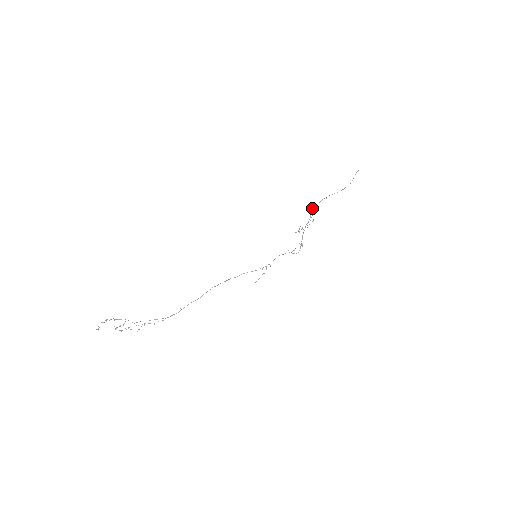
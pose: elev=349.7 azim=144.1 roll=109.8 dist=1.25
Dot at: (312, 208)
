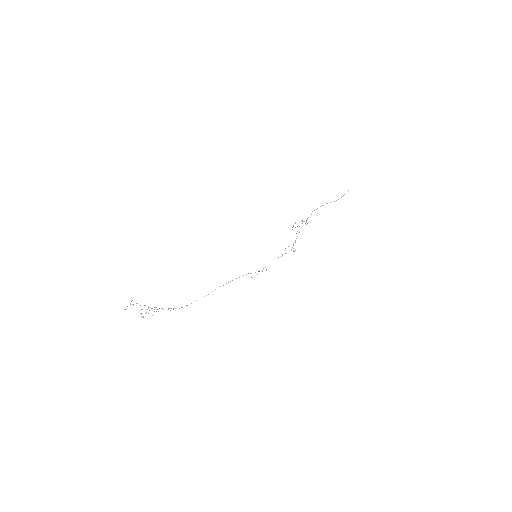
Dot at: occluded
